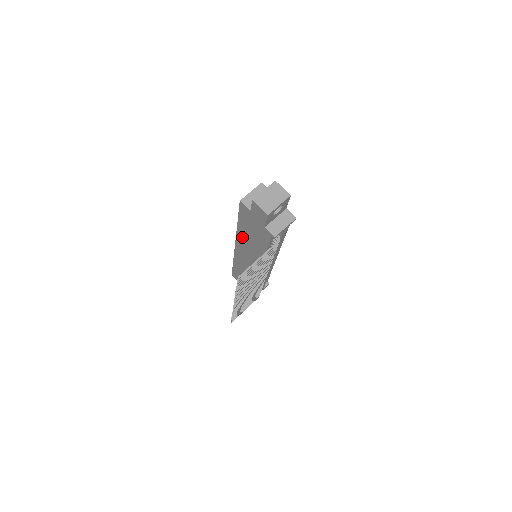
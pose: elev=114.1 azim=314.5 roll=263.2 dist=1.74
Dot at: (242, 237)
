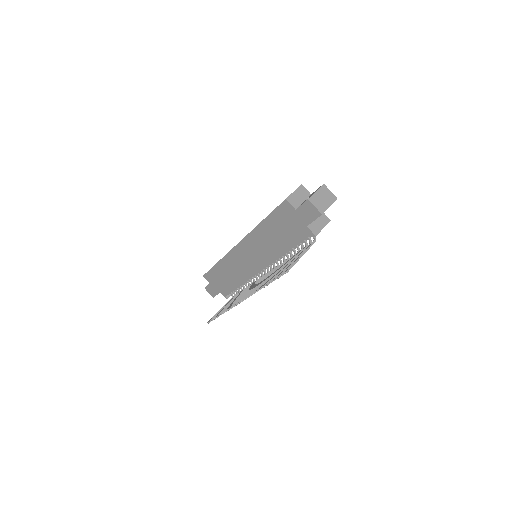
Dot at: (258, 236)
